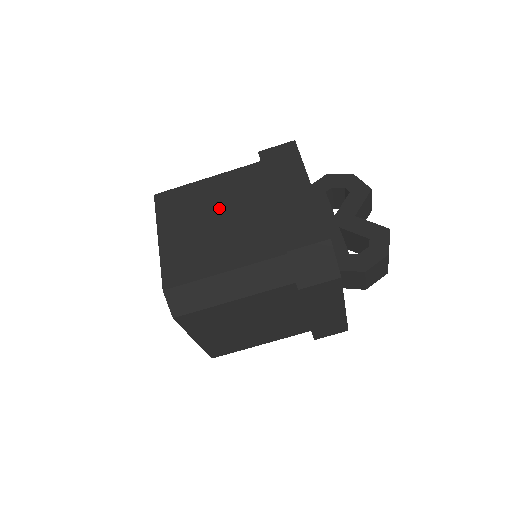
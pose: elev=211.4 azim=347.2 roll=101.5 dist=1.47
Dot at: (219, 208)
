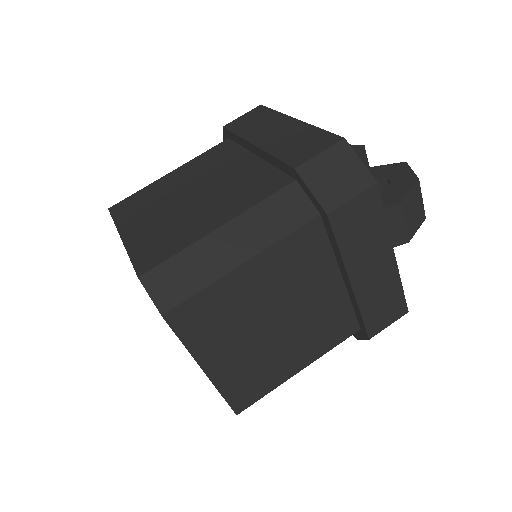
Dot at: (192, 185)
